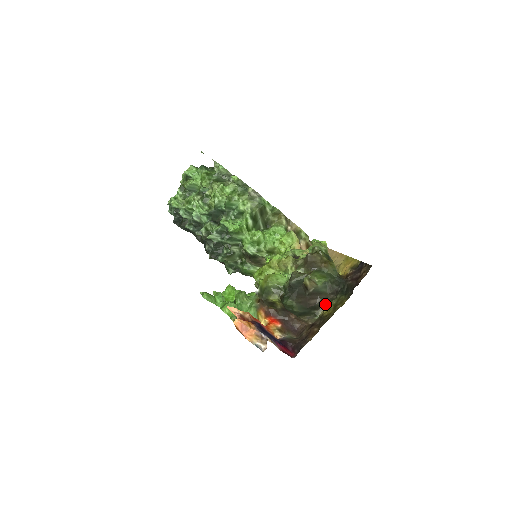
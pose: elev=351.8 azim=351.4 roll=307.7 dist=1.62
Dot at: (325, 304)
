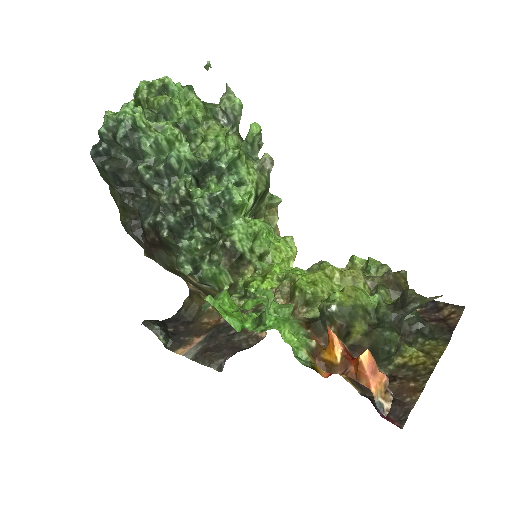
Dot at: (407, 348)
